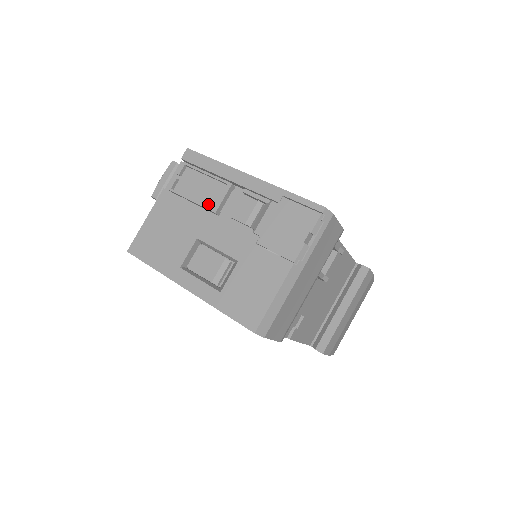
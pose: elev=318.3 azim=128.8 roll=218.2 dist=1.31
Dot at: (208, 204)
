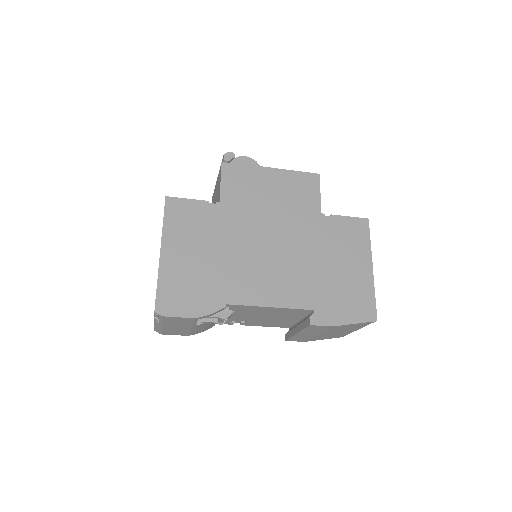
Dot at: occluded
